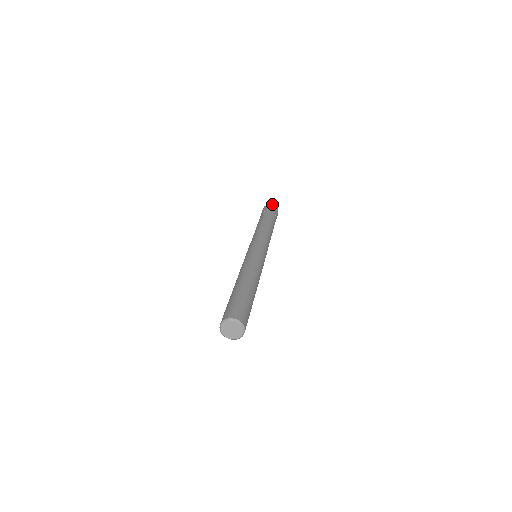
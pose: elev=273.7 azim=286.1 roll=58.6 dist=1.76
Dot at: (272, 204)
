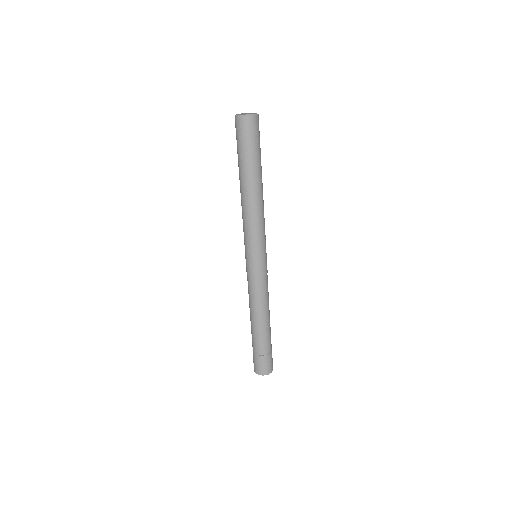
Dot at: occluded
